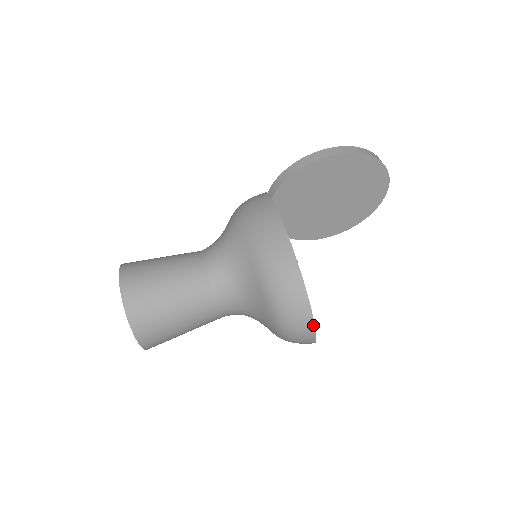
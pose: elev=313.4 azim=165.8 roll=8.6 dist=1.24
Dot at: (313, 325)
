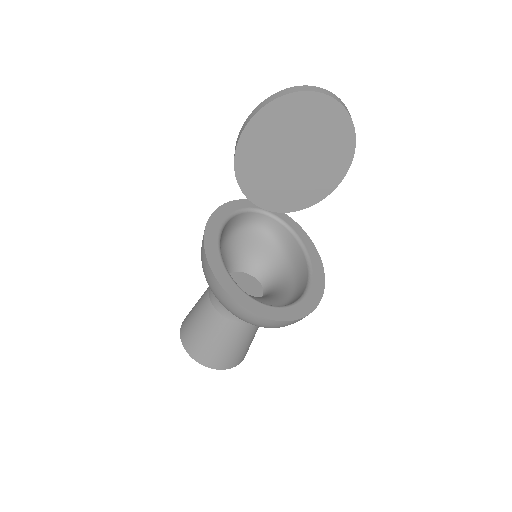
Dot at: (254, 314)
